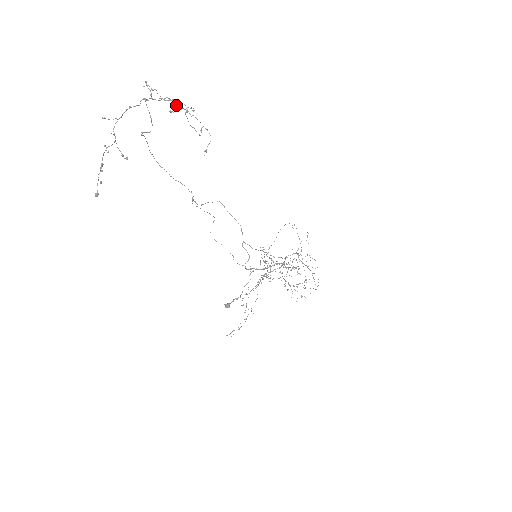
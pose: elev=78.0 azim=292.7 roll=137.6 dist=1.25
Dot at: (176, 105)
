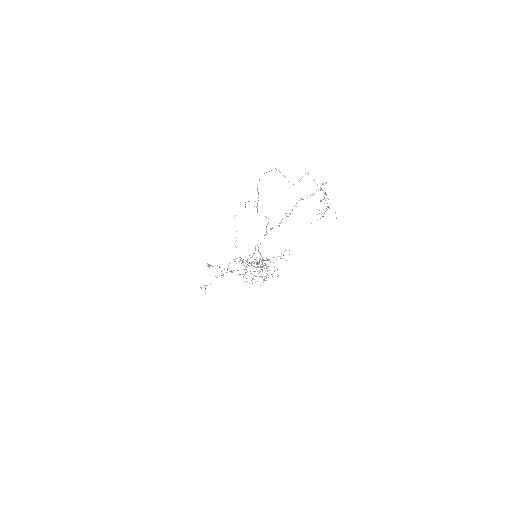
Dot at: (324, 197)
